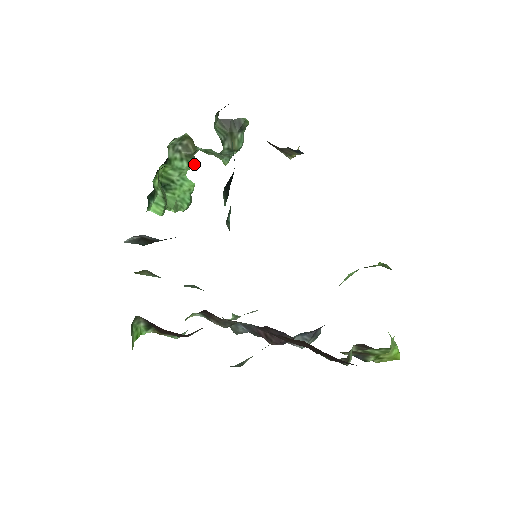
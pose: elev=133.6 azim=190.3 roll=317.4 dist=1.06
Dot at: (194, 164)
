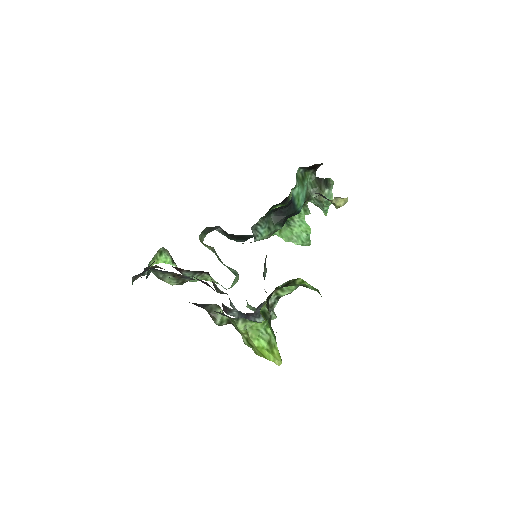
Dot at: (308, 211)
